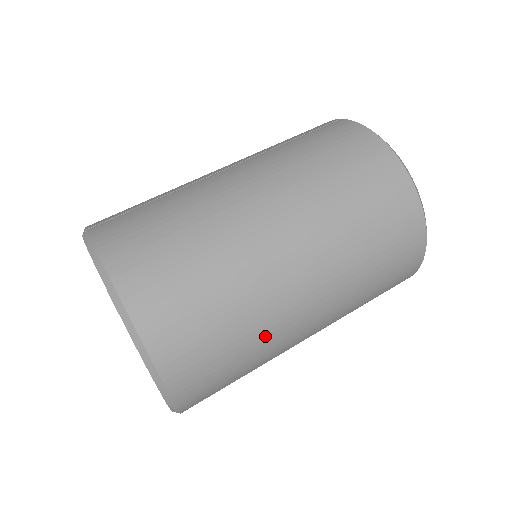
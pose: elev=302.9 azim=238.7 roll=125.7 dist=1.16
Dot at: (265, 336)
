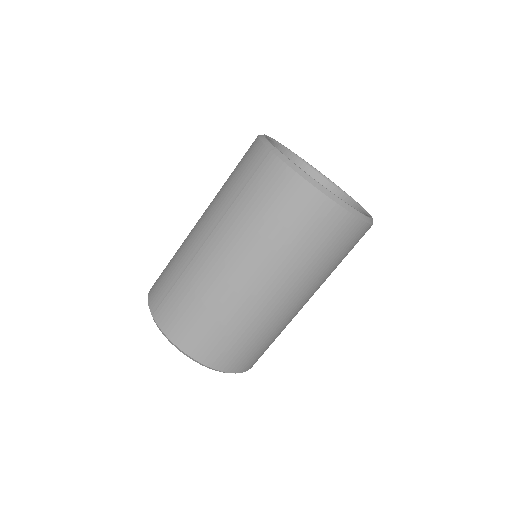
Dot at: (281, 327)
